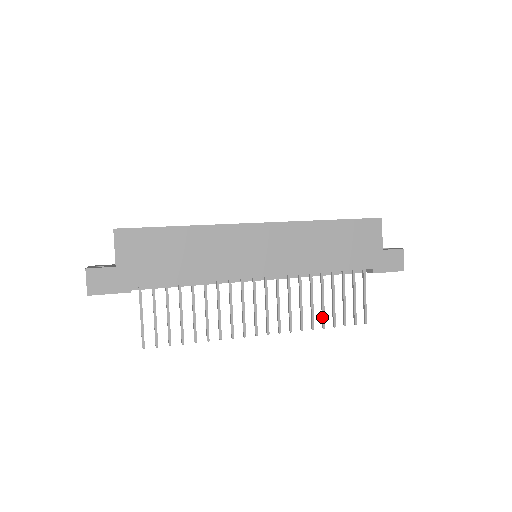
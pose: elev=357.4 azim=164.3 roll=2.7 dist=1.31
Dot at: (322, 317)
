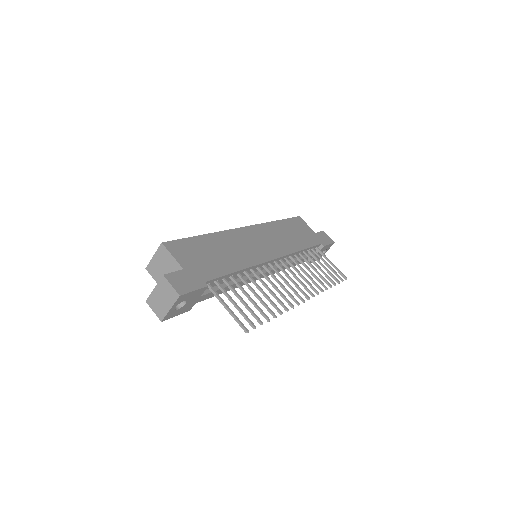
Dot at: (324, 280)
